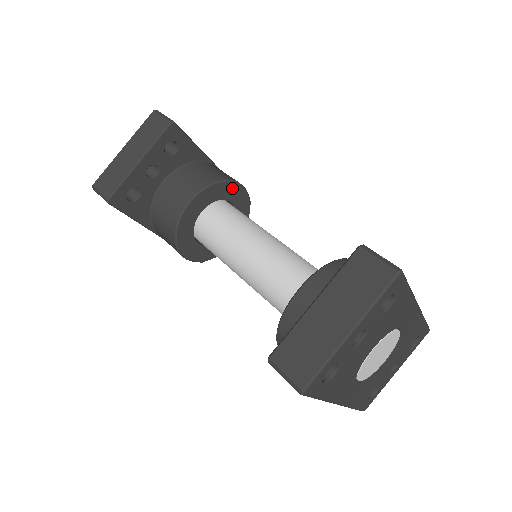
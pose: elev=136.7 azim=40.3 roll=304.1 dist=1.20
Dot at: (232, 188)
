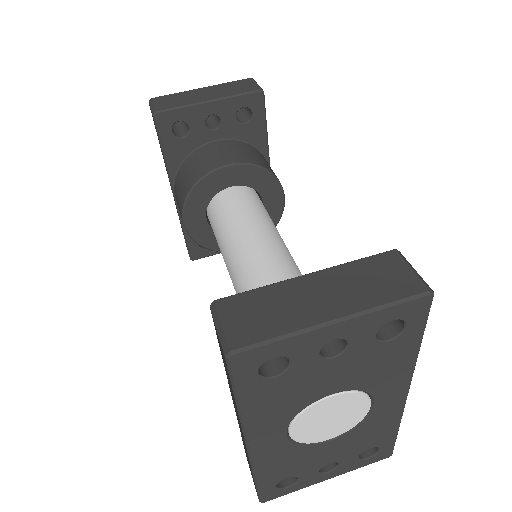
Dot at: (274, 188)
